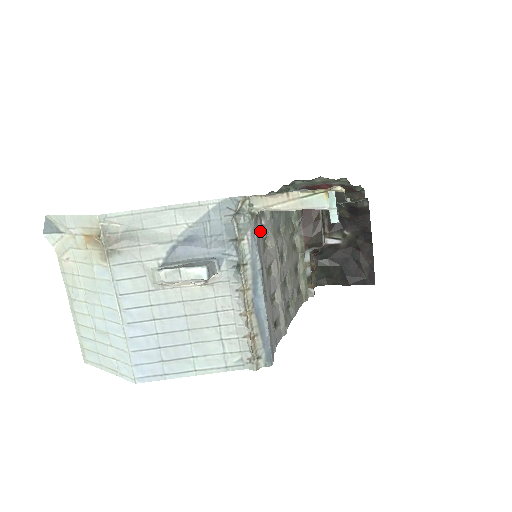
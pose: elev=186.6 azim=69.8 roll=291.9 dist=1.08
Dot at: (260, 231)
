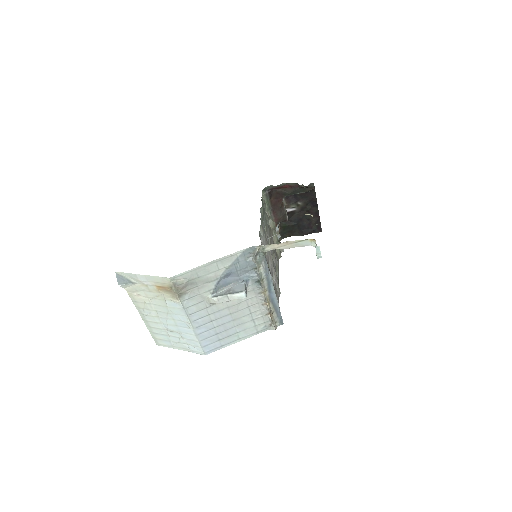
Dot at: occluded
